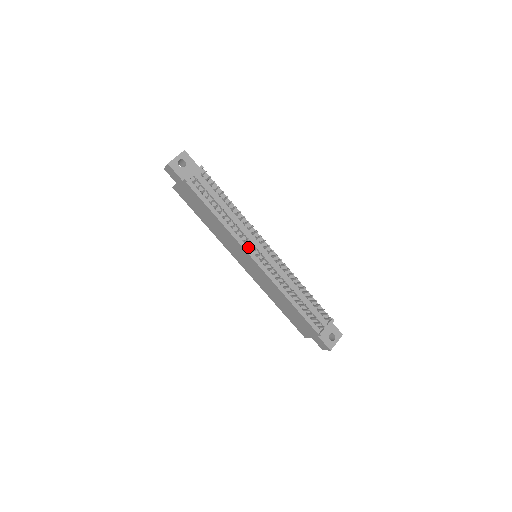
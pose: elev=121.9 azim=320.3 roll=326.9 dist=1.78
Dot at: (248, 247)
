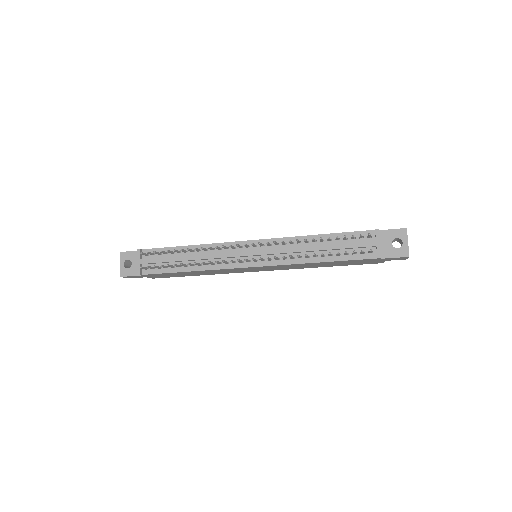
Dot at: (236, 262)
